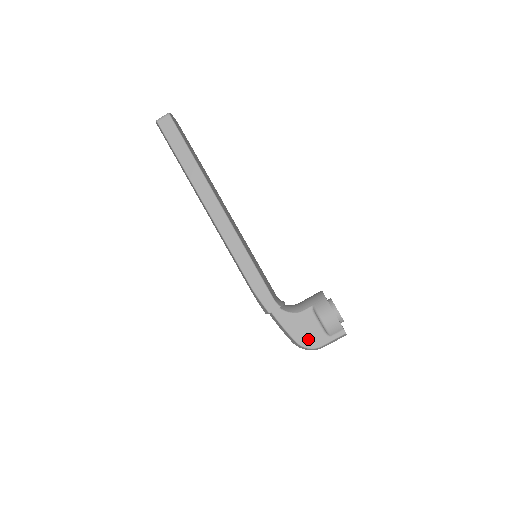
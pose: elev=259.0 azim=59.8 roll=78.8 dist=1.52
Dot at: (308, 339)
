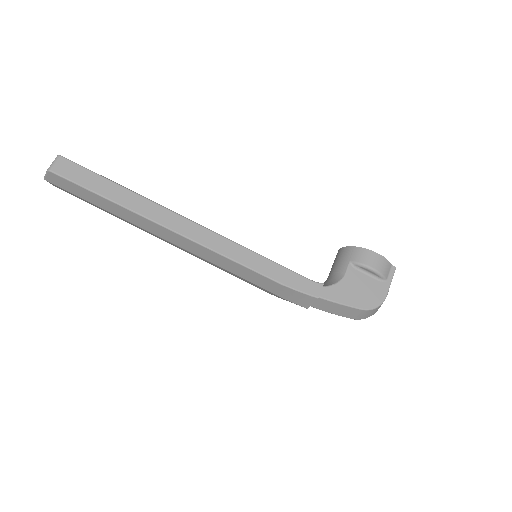
Dot at: (370, 298)
